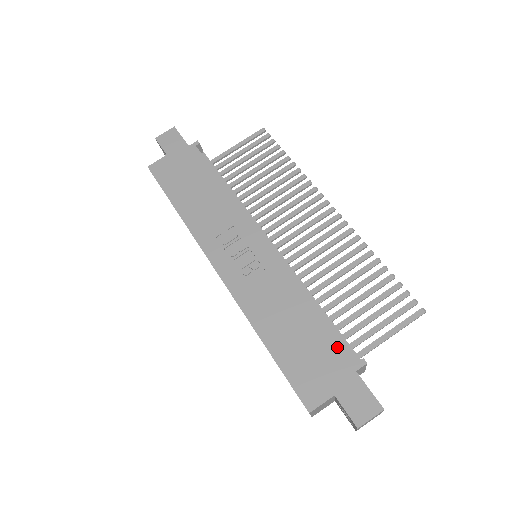
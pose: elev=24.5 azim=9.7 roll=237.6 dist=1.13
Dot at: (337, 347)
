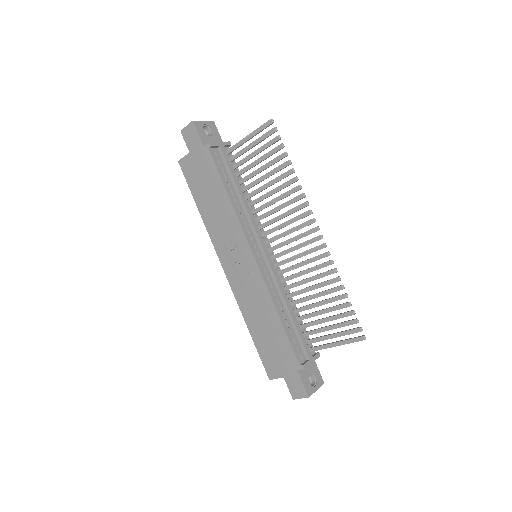
Dot at: (289, 352)
